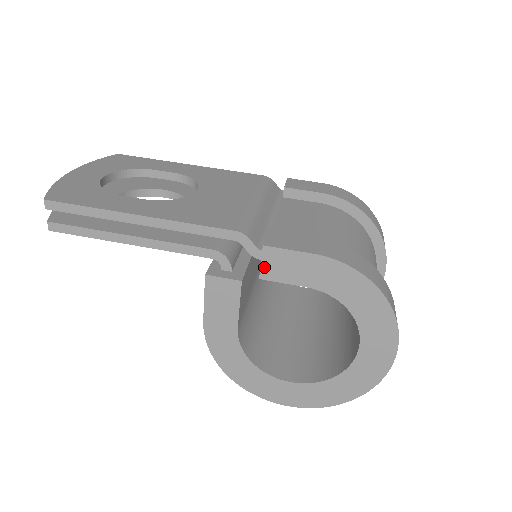
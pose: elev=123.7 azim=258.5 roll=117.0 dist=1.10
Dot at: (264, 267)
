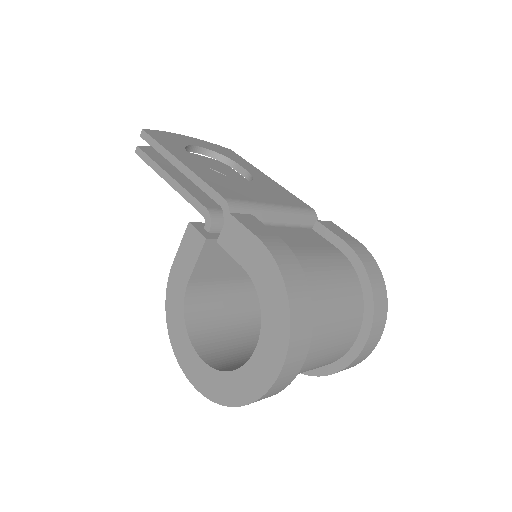
Dot at: (223, 233)
